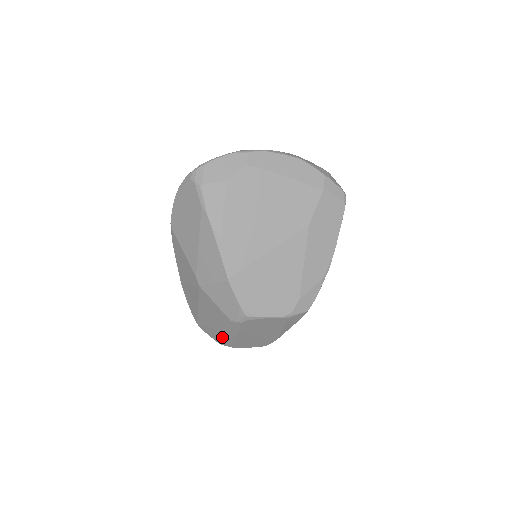
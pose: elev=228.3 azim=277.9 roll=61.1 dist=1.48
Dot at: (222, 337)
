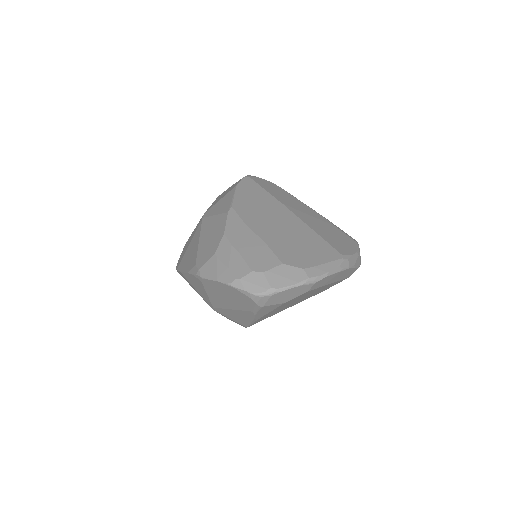
Dot at: occluded
